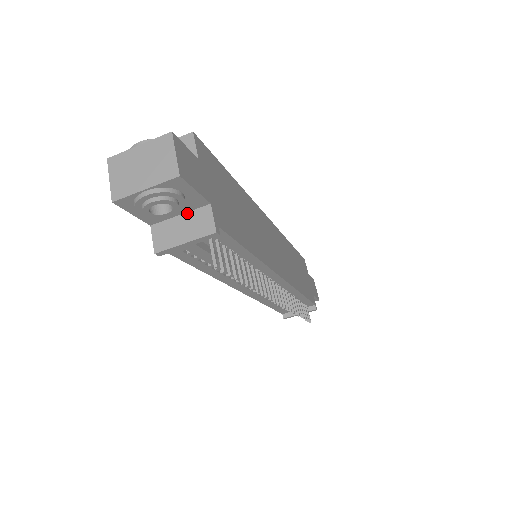
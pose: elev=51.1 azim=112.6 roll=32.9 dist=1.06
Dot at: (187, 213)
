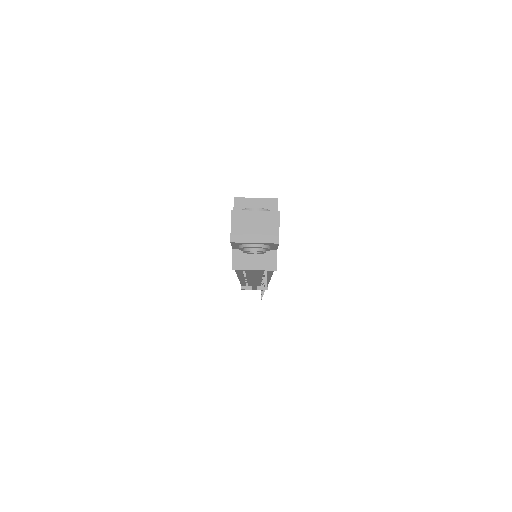
Dot at: occluded
